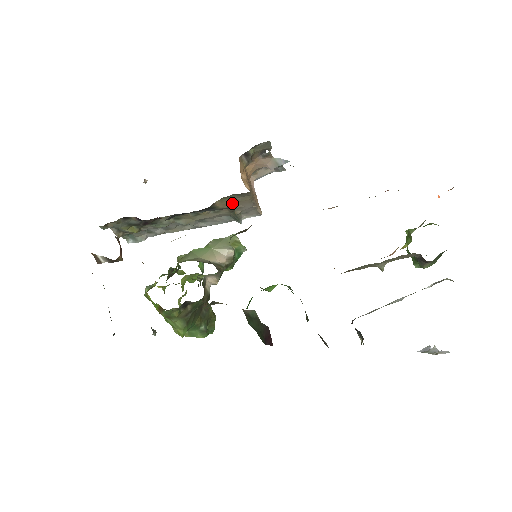
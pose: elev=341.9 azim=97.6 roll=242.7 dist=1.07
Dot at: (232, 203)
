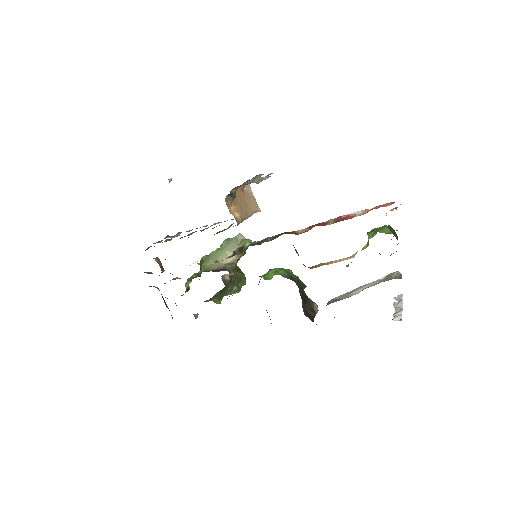
Dot at: (229, 227)
